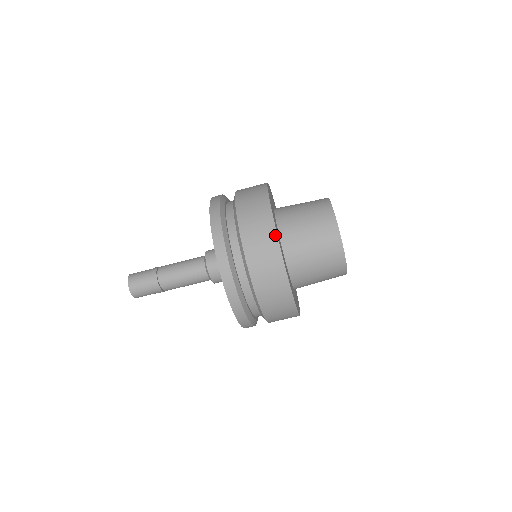
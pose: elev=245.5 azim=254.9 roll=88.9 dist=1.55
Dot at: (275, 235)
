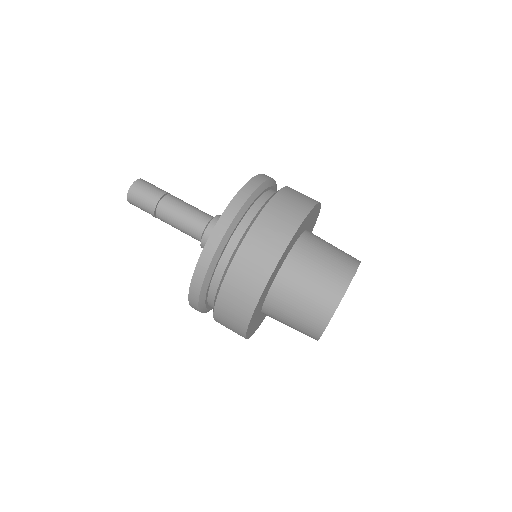
Dot at: (307, 212)
